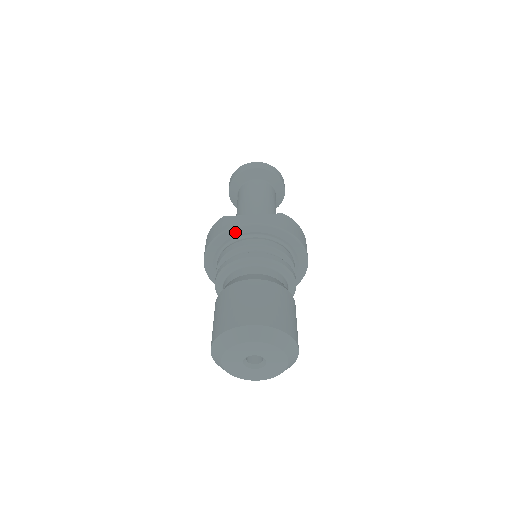
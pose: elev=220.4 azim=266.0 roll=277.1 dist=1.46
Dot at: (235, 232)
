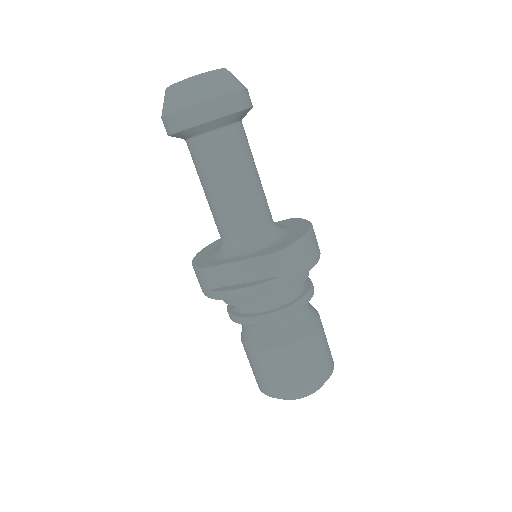
Dot at: occluded
